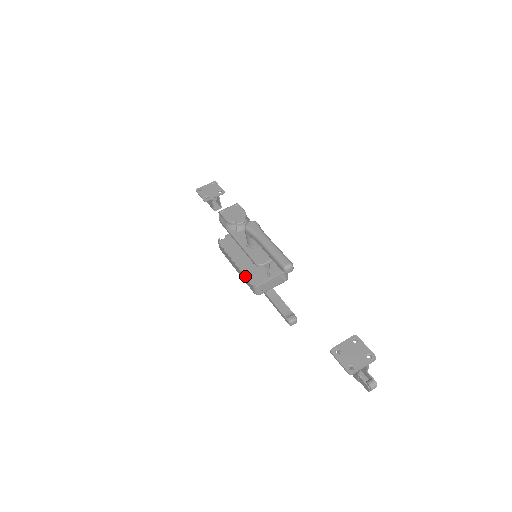
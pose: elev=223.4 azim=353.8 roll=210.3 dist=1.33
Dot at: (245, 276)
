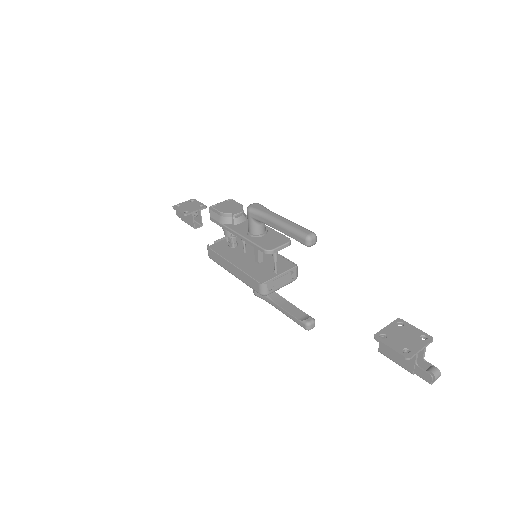
Dot at: (247, 275)
